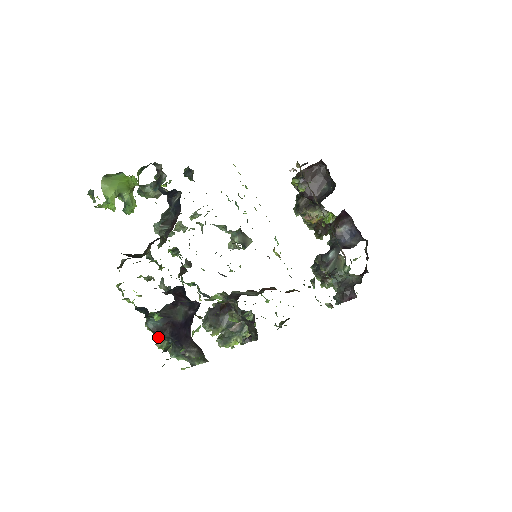
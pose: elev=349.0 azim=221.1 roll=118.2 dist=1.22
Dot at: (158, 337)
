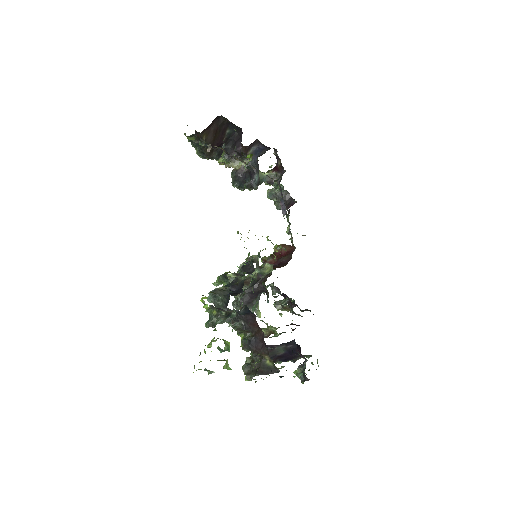
Dot at: occluded
